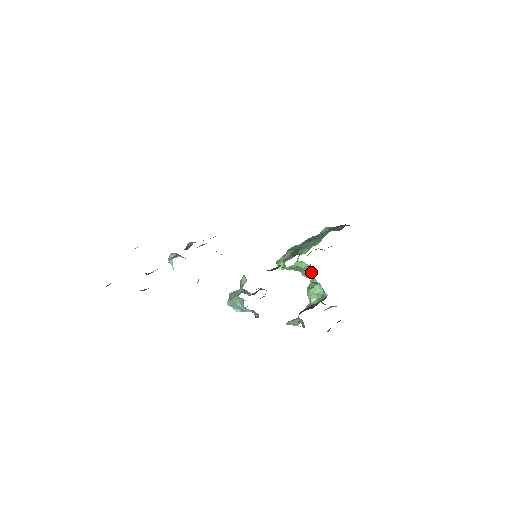
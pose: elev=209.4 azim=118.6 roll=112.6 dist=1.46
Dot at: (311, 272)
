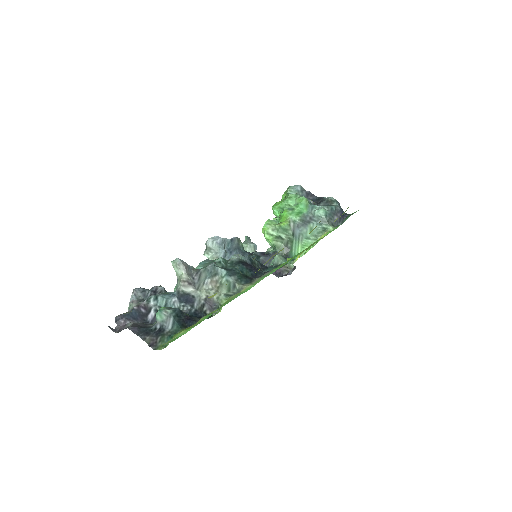
Dot at: occluded
